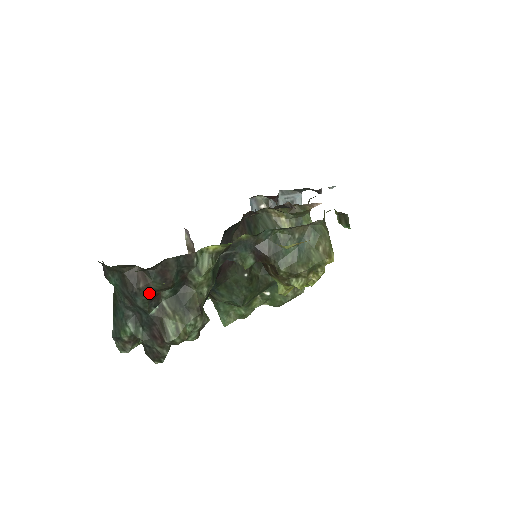
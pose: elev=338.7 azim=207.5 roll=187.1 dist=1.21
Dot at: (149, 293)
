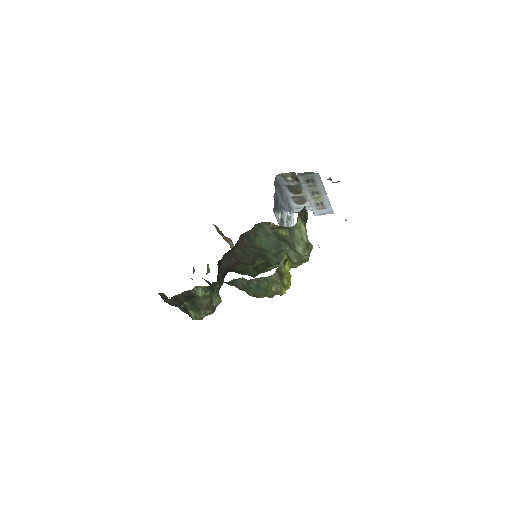
Dot at: (174, 304)
